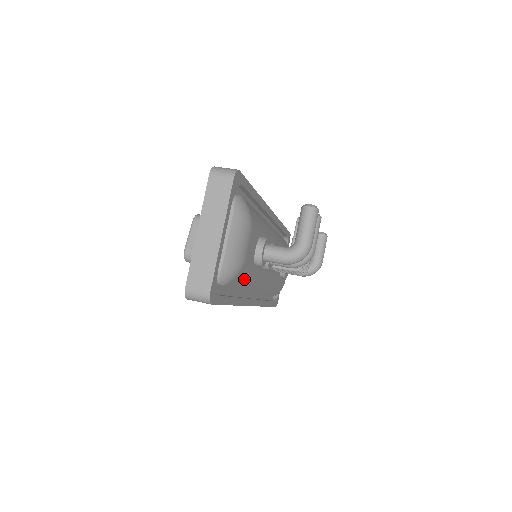
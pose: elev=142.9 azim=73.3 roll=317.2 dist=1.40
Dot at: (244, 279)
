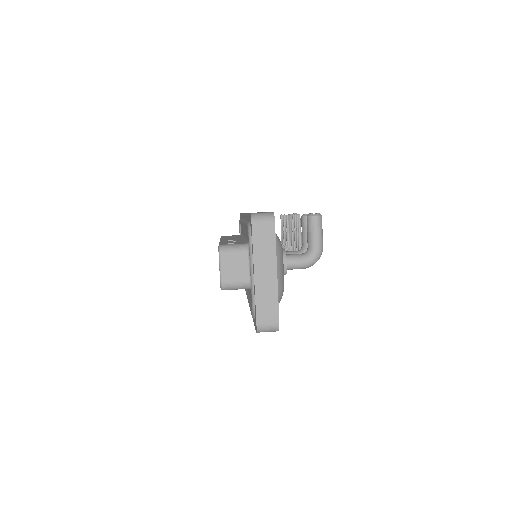
Dot at: occluded
